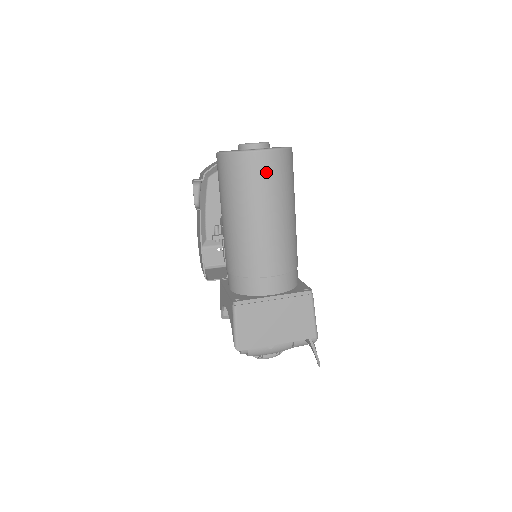
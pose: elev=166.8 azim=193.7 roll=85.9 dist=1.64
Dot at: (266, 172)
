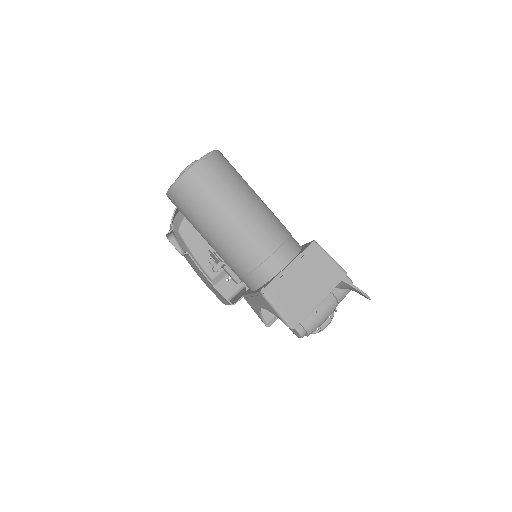
Dot at: (211, 176)
